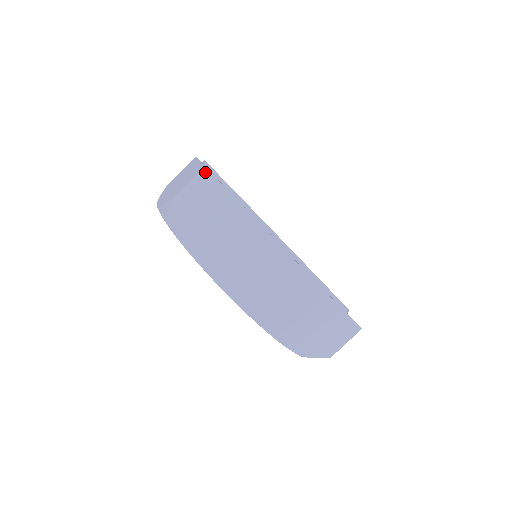
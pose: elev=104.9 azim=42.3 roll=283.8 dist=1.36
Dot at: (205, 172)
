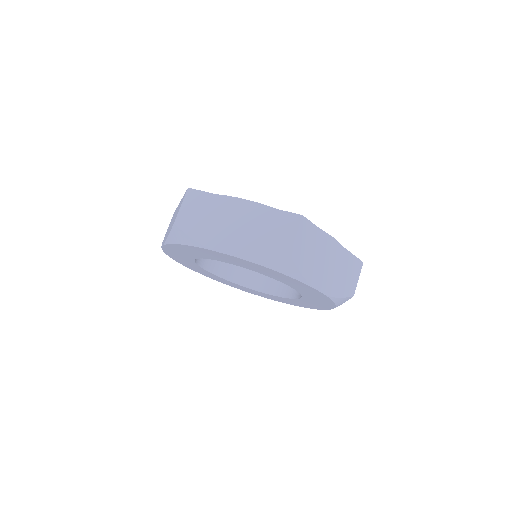
Dot at: (190, 191)
